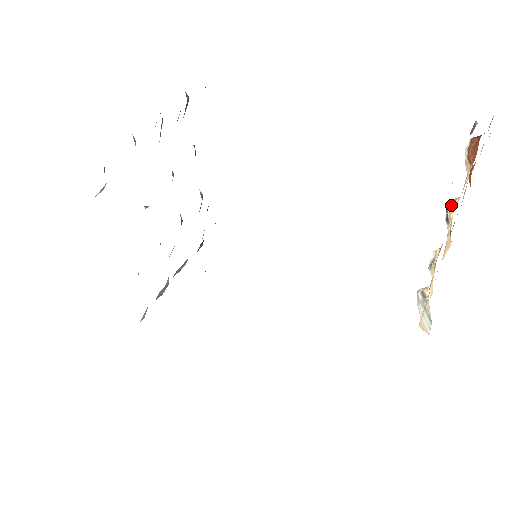
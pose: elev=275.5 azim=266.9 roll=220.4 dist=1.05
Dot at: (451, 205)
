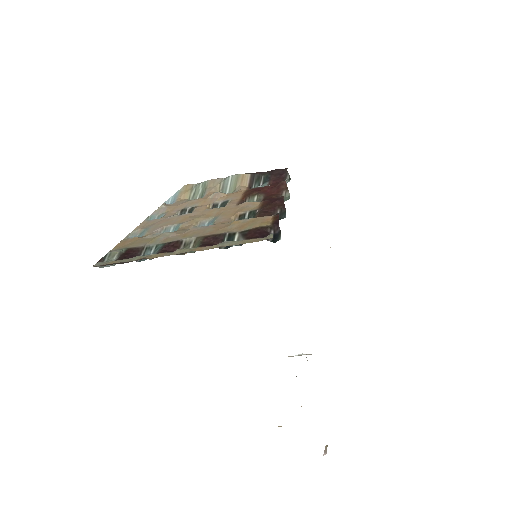
Dot at: occluded
